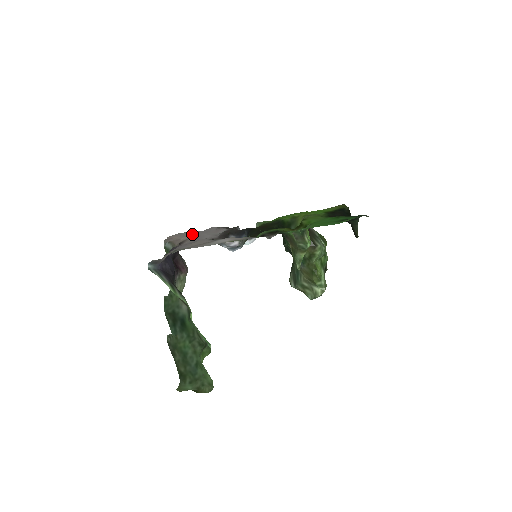
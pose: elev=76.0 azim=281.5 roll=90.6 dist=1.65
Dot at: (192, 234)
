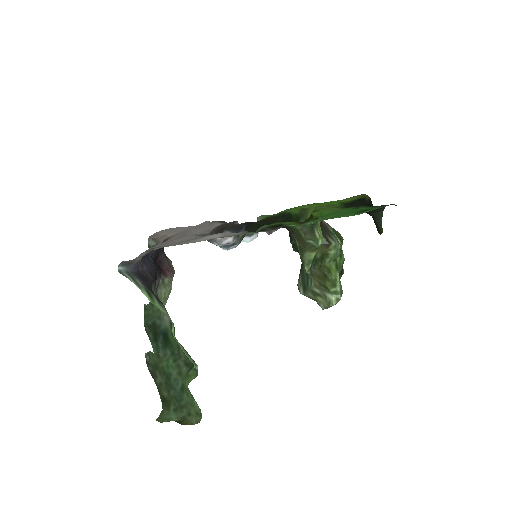
Dot at: (182, 230)
